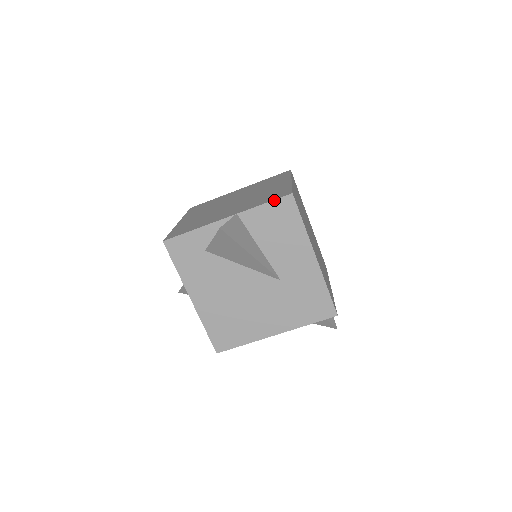
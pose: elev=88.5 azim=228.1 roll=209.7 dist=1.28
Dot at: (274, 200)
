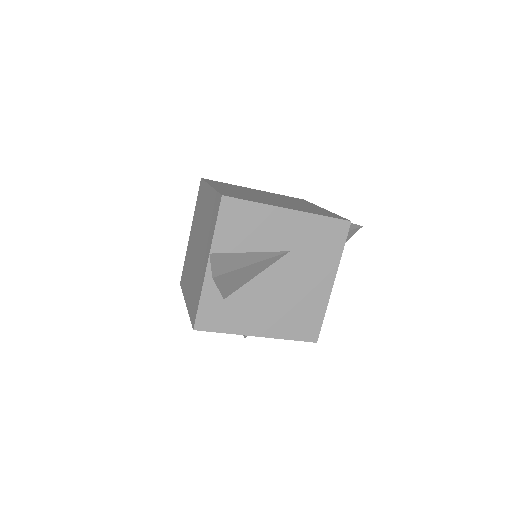
Dot at: (218, 215)
